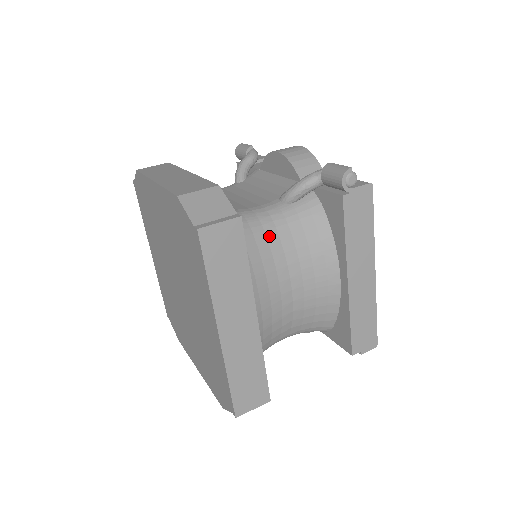
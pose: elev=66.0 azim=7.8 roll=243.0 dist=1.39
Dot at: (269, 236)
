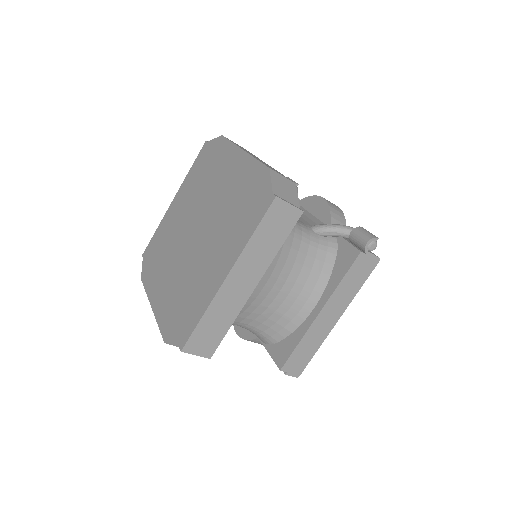
Dot at: (294, 243)
